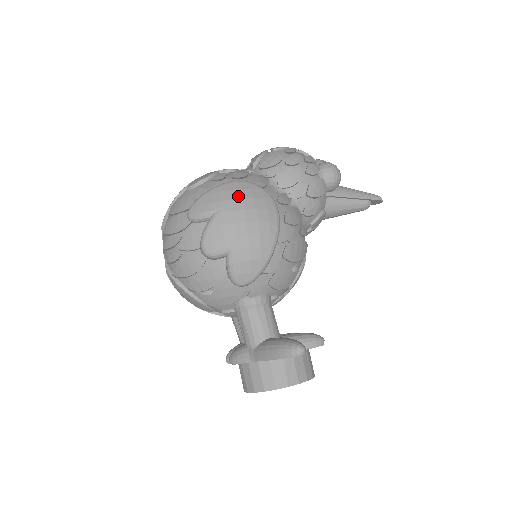
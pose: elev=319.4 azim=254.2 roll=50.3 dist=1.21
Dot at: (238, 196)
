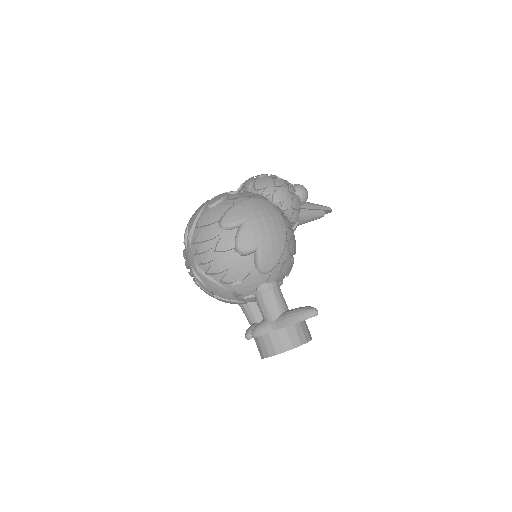
Dot at: (257, 208)
